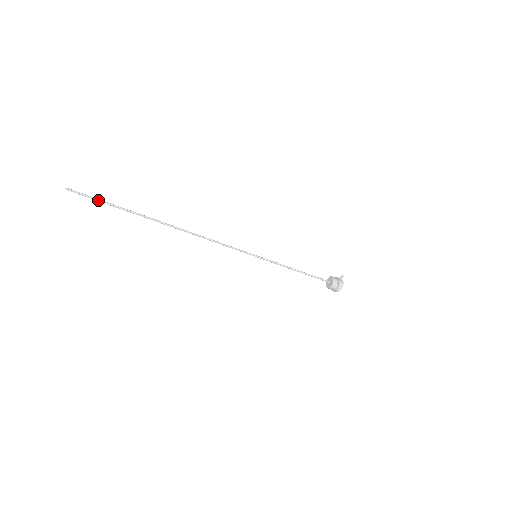
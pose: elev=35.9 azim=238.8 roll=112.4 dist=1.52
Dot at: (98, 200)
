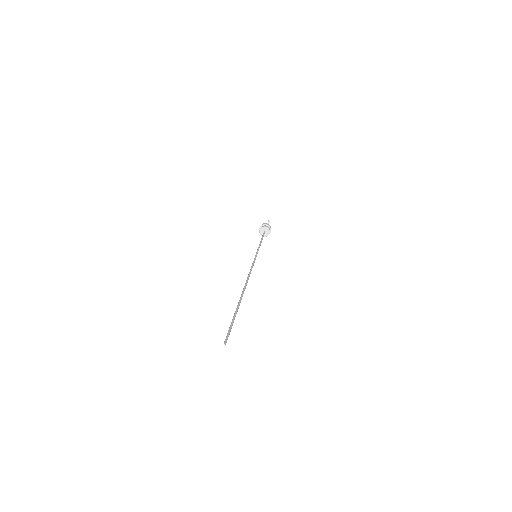
Dot at: occluded
